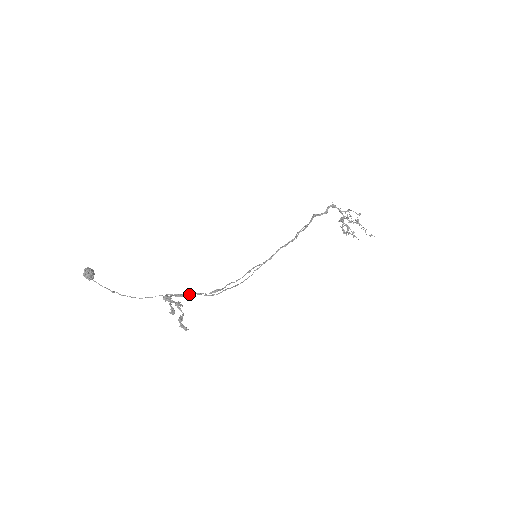
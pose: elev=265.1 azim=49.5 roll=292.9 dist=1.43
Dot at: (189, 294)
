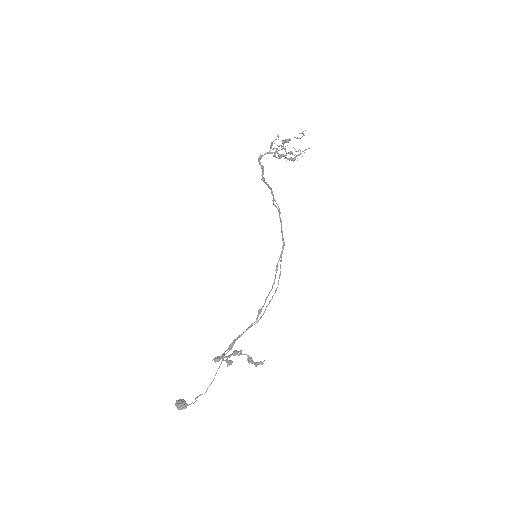
Dot at: (239, 337)
